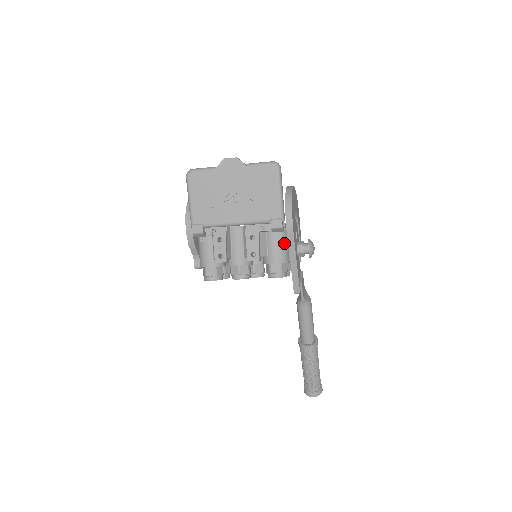
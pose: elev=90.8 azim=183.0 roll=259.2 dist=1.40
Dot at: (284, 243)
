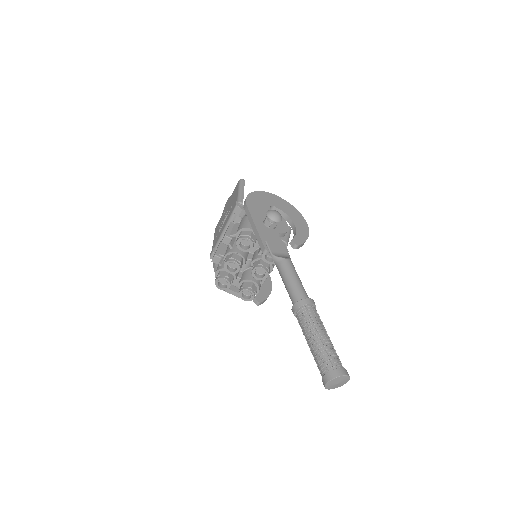
Dot at: (247, 219)
